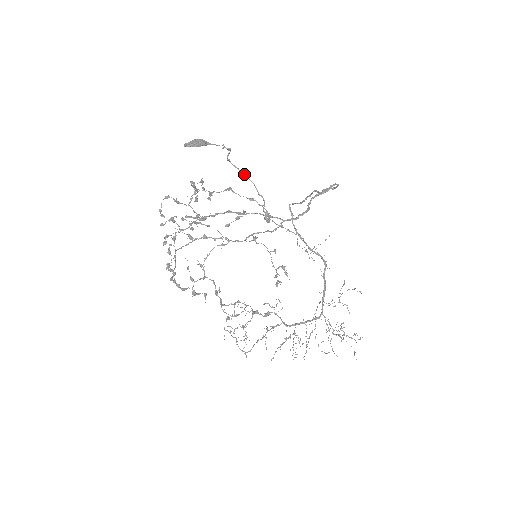
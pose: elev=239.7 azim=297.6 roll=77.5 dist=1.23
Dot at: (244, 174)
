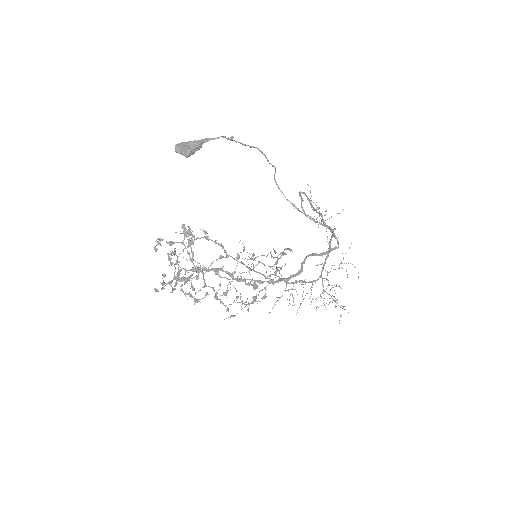
Dot at: (252, 146)
